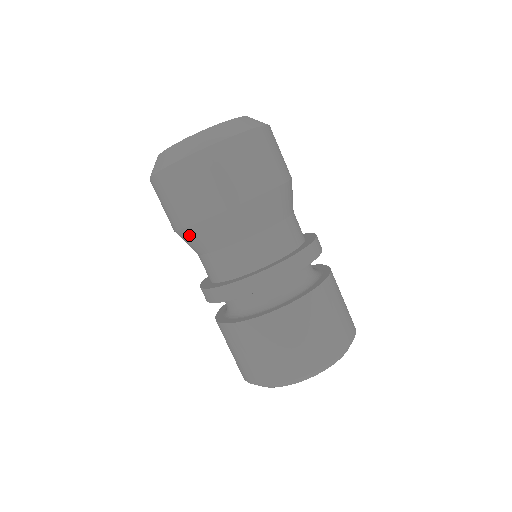
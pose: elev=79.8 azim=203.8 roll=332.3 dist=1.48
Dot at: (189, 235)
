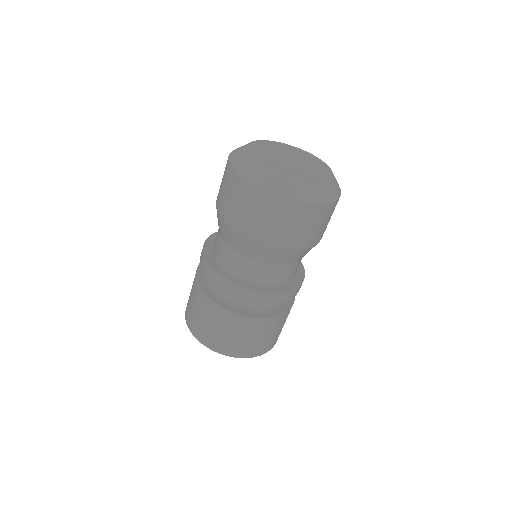
Dot at: (241, 239)
